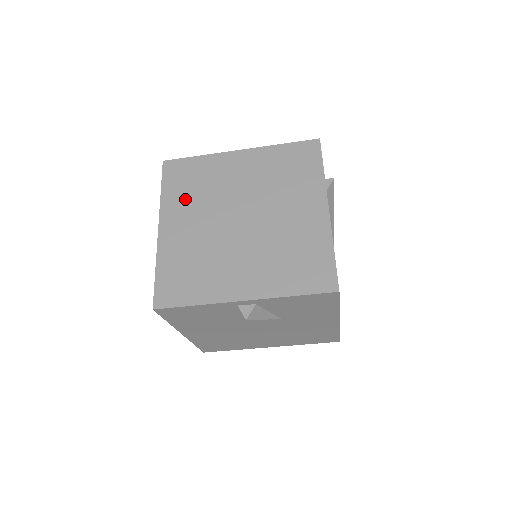
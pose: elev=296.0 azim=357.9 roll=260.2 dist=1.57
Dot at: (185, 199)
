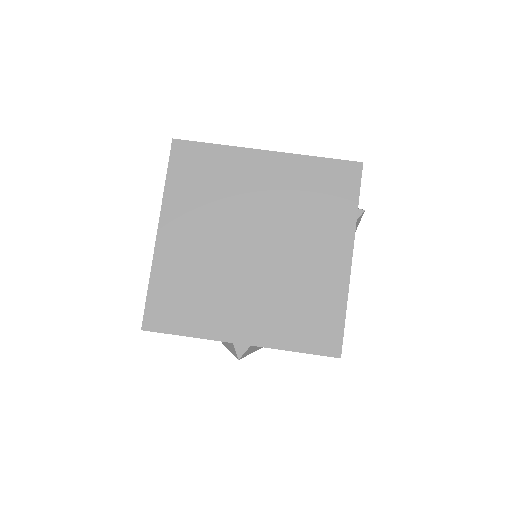
Dot at: (193, 201)
